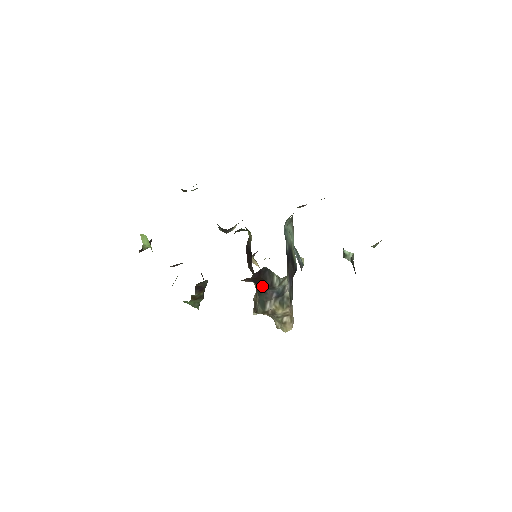
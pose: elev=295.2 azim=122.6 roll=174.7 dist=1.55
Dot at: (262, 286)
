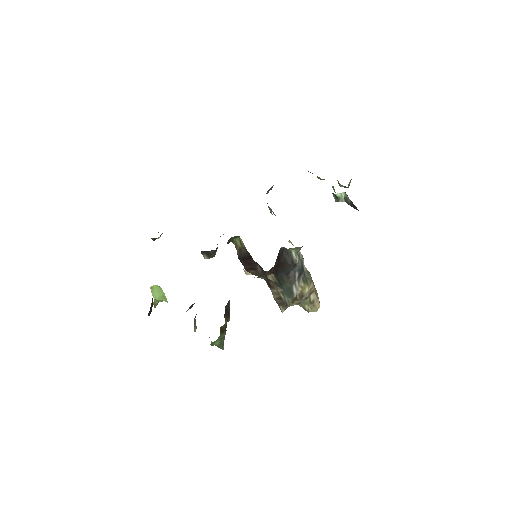
Dot at: (283, 272)
